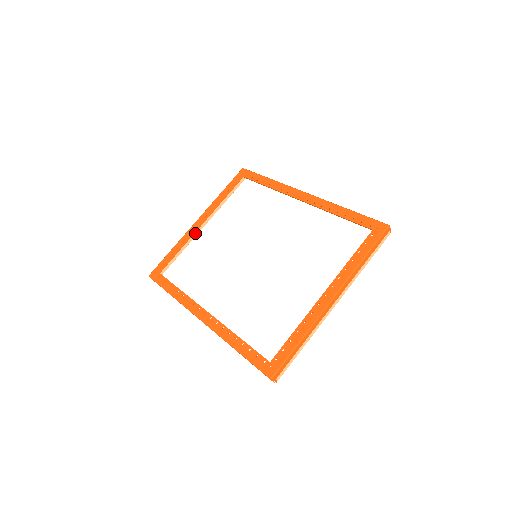
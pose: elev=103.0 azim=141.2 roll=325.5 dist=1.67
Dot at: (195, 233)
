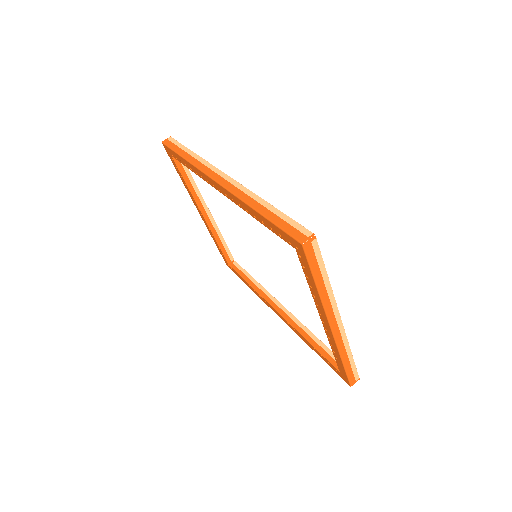
Dot at: (210, 219)
